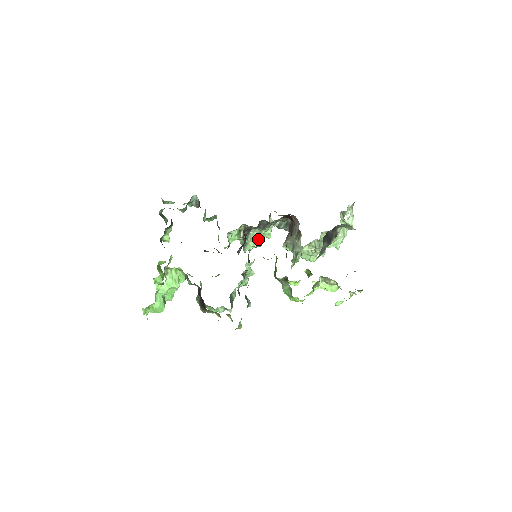
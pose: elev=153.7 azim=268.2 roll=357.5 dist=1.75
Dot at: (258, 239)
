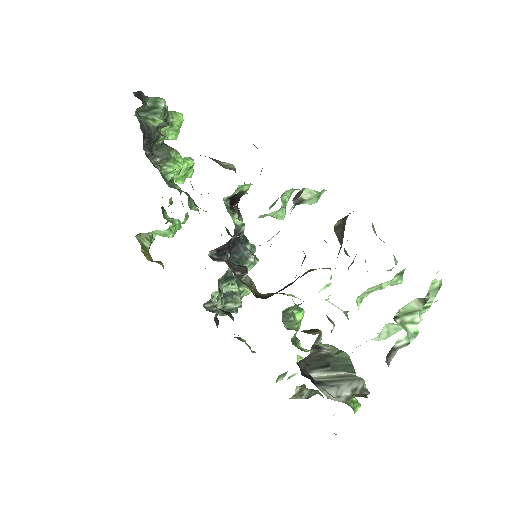
Dot at: occluded
